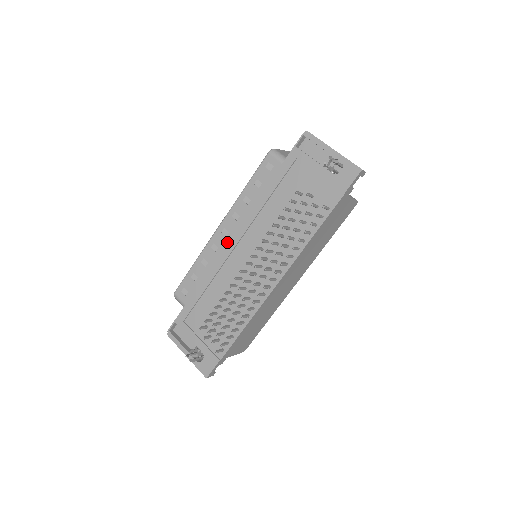
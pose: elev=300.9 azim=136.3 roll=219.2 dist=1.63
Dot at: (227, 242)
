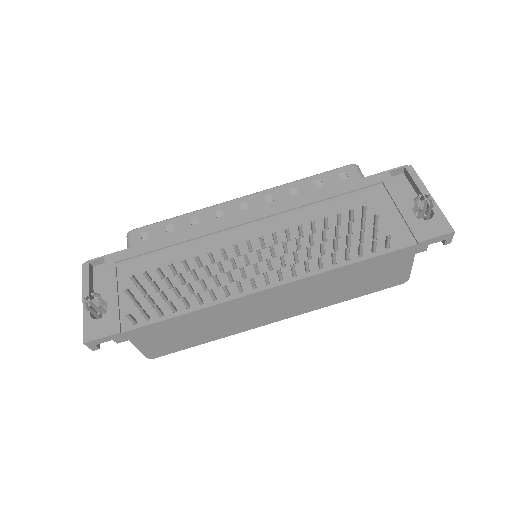
Dot at: occluded
